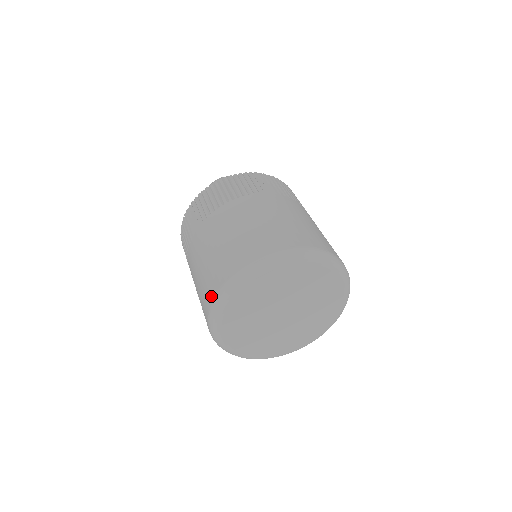
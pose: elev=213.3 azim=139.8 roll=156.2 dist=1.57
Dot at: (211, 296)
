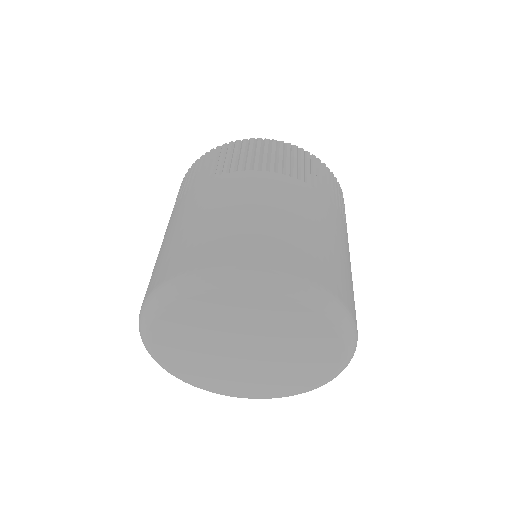
Dot at: occluded
